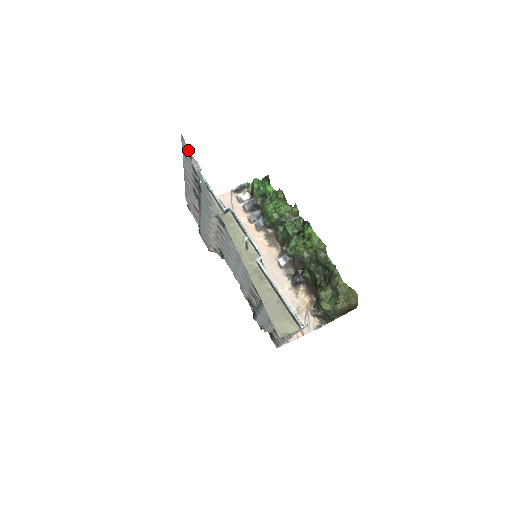
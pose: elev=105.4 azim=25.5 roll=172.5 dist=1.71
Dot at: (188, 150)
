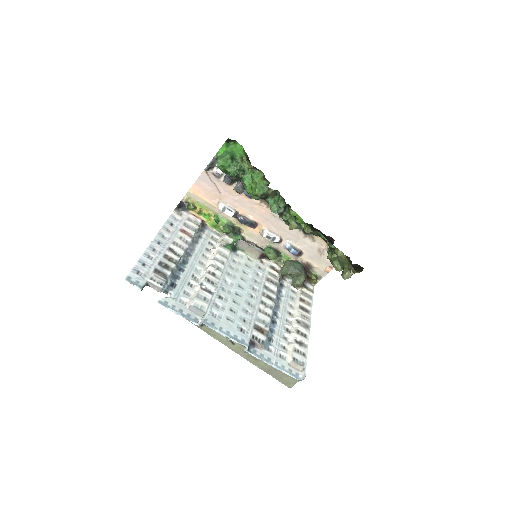
Dot at: (141, 279)
